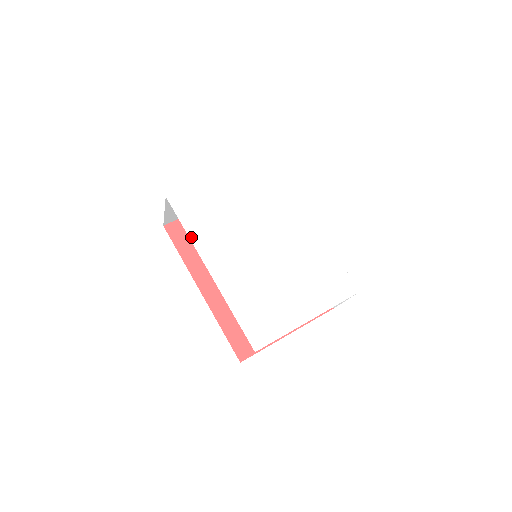
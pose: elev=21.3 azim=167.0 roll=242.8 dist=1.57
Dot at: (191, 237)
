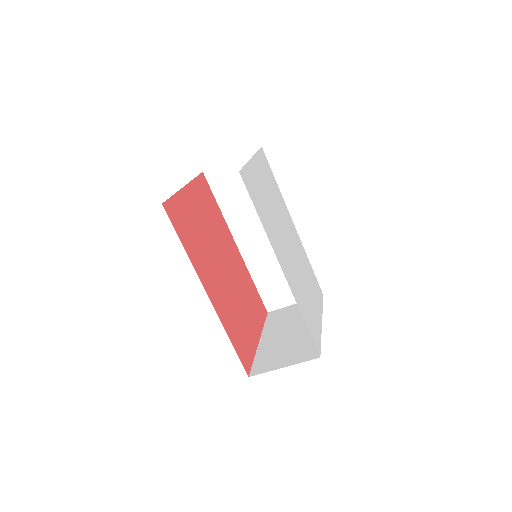
Dot at: (264, 228)
